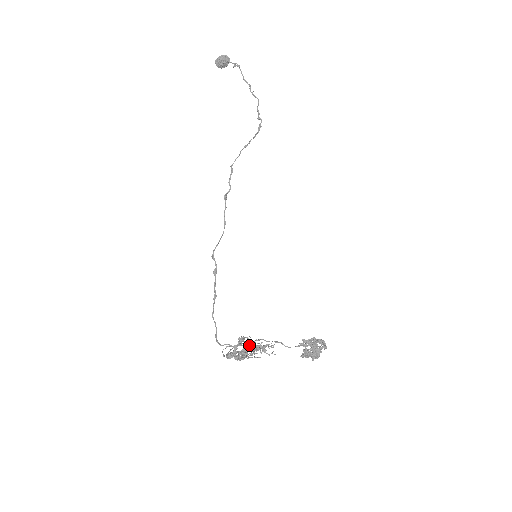
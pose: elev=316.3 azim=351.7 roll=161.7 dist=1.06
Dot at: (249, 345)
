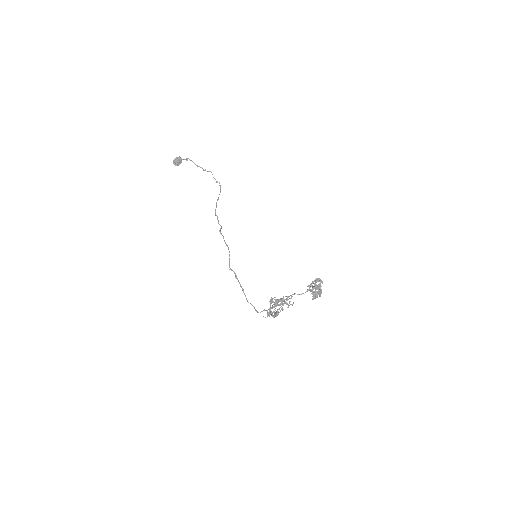
Dot at: (277, 300)
